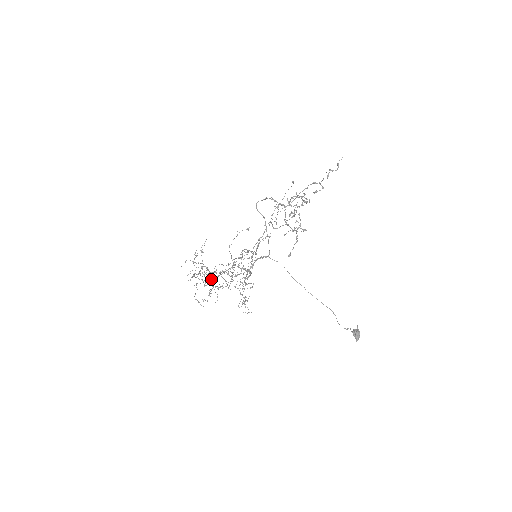
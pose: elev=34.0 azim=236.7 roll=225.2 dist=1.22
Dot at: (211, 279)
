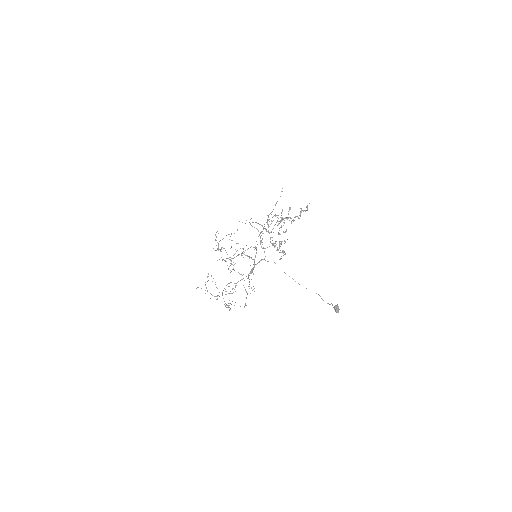
Dot at: (229, 259)
